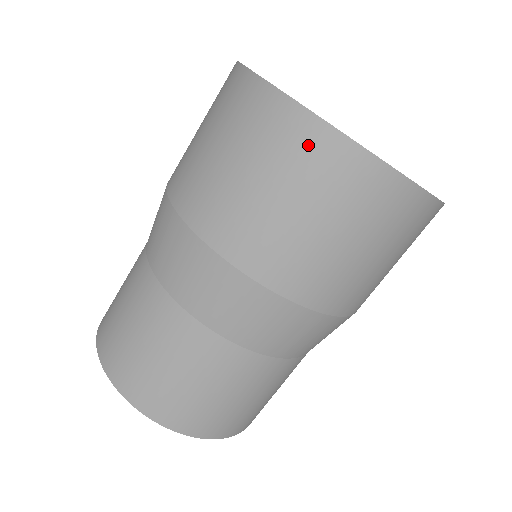
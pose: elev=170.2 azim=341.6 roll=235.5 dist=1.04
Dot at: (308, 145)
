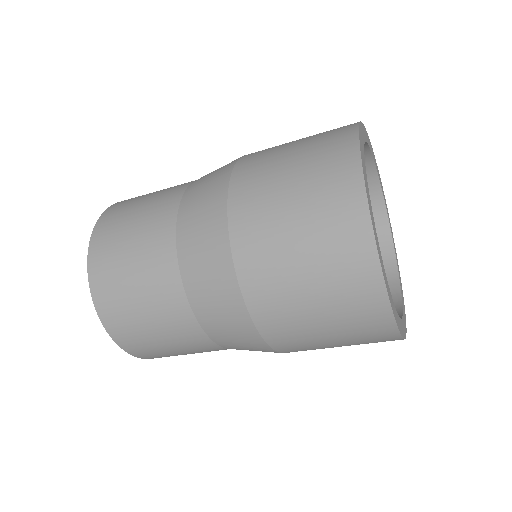
Dot at: (376, 331)
